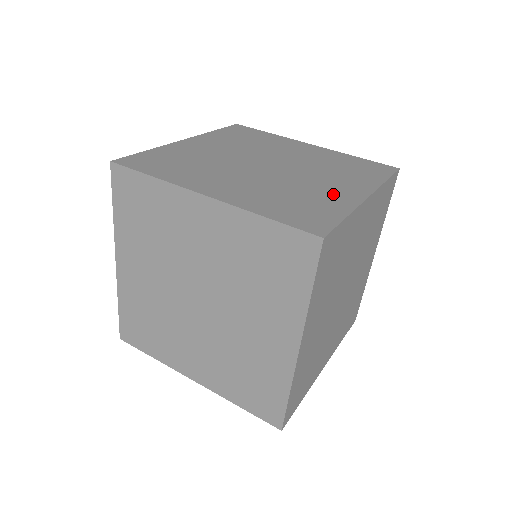
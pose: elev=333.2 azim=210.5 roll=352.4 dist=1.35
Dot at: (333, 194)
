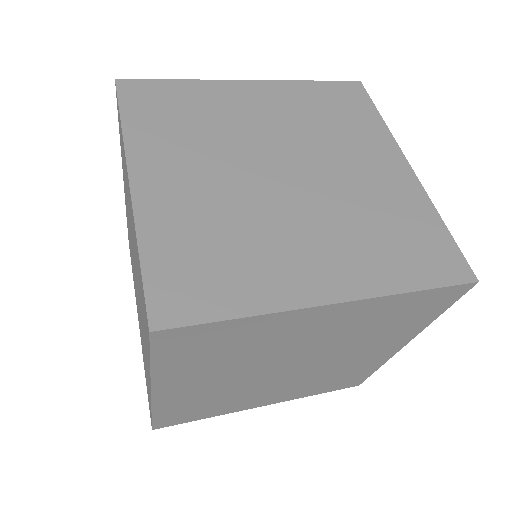
Dot at: (286, 269)
